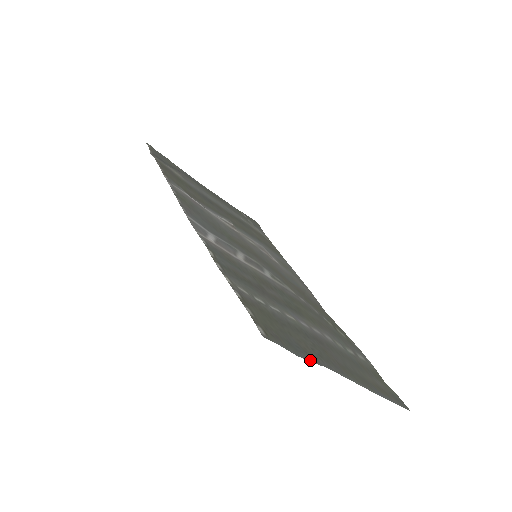
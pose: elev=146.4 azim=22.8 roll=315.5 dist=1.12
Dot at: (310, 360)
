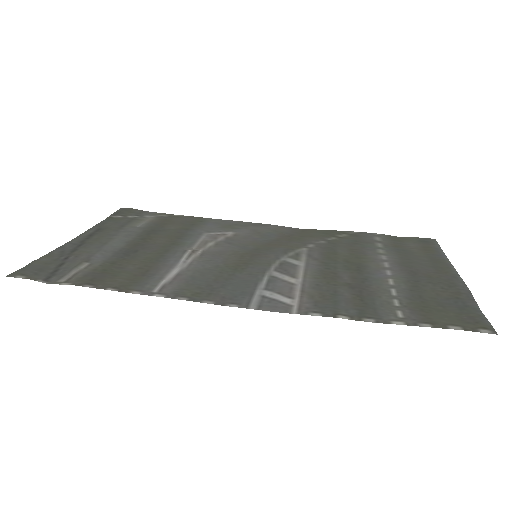
Dot at: (473, 301)
